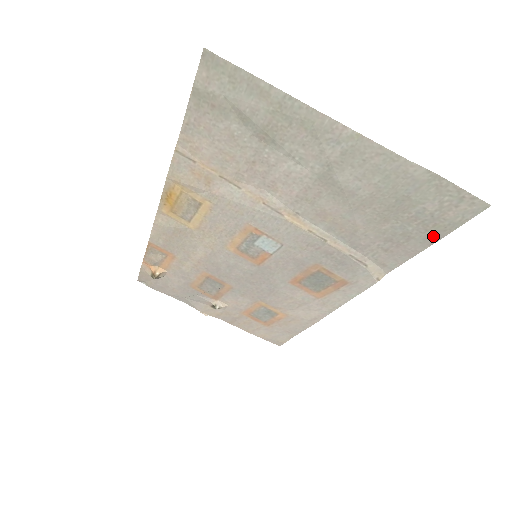
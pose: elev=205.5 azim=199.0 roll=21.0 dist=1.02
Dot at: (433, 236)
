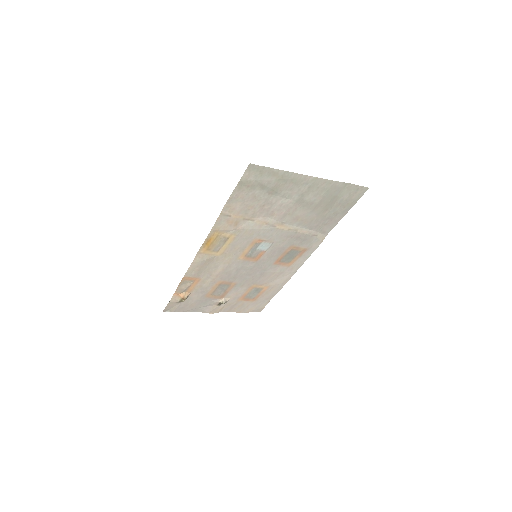
Dot at: (347, 209)
